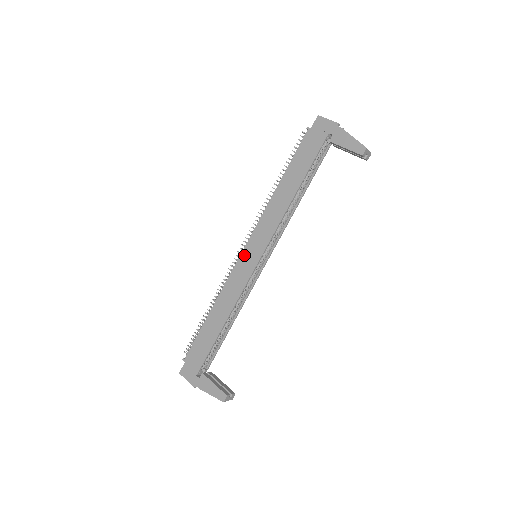
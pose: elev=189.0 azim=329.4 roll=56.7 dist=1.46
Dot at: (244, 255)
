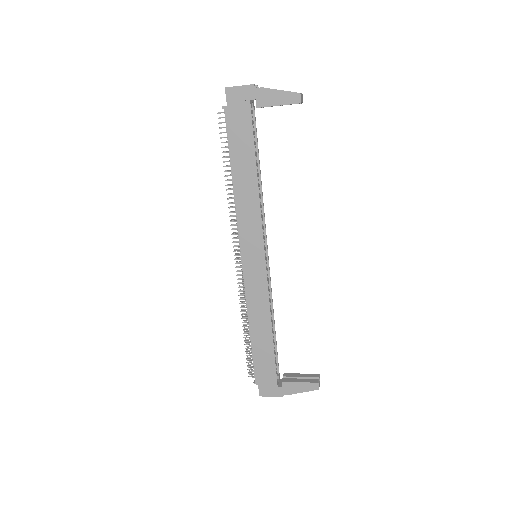
Dot at: (246, 264)
